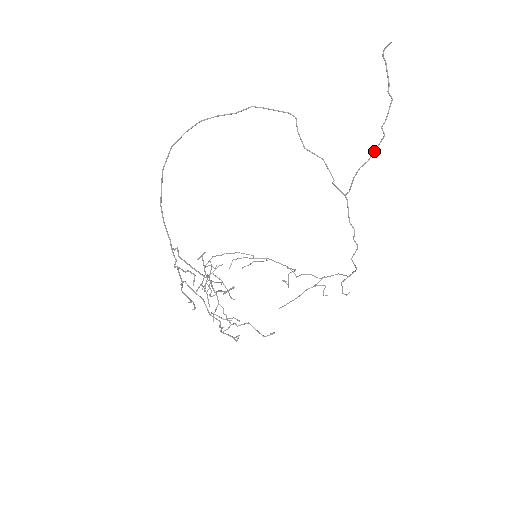
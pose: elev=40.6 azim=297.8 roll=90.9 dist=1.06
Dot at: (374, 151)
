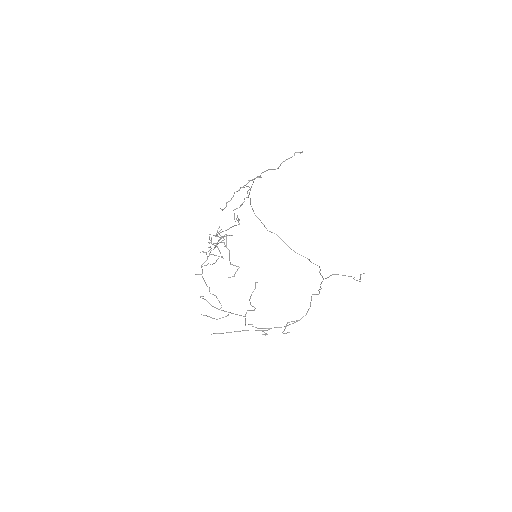
Dot at: (348, 276)
